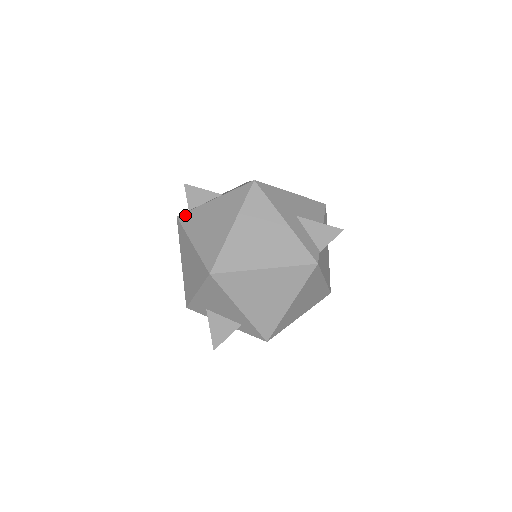
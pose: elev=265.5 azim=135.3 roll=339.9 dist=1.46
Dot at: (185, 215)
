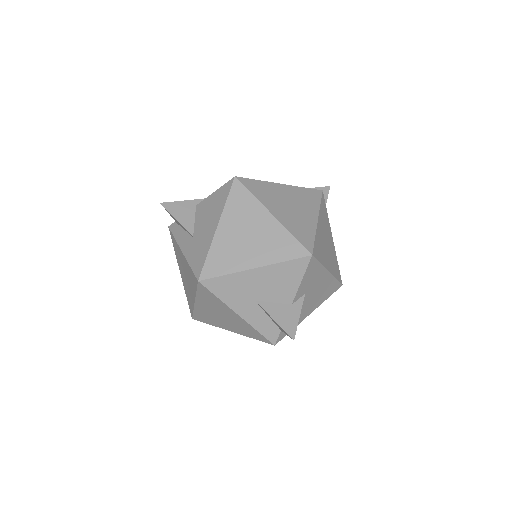
Dot at: (171, 236)
